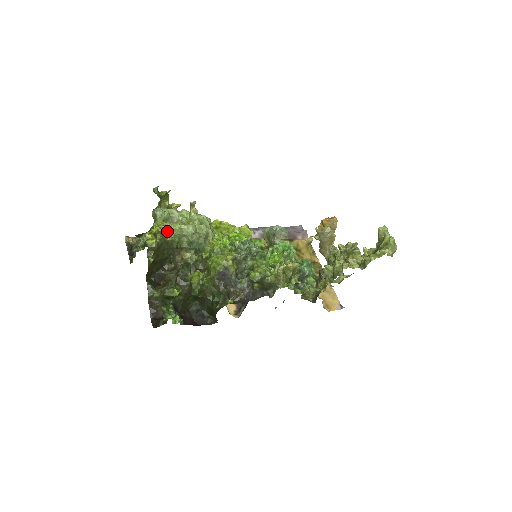
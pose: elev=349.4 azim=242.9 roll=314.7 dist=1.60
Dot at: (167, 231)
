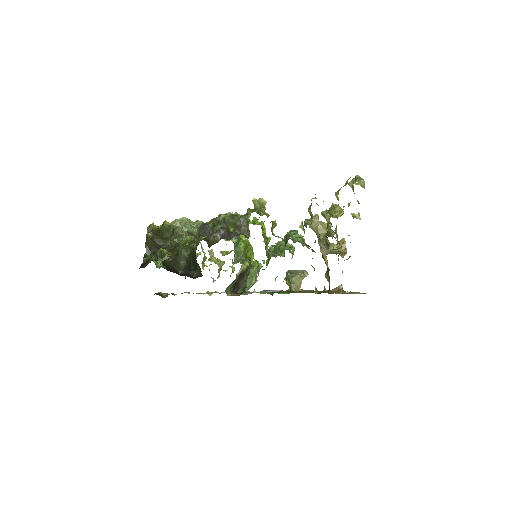
Dot at: (166, 221)
